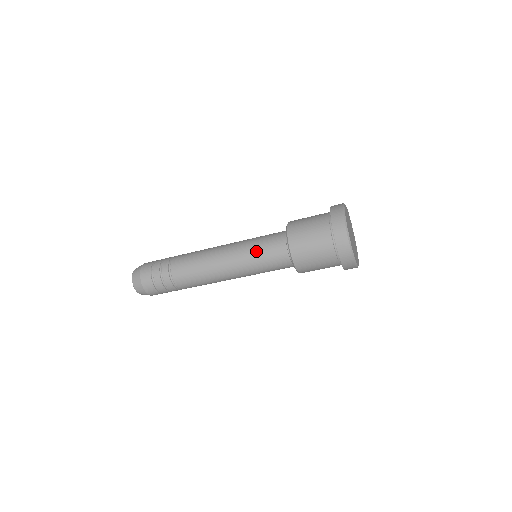
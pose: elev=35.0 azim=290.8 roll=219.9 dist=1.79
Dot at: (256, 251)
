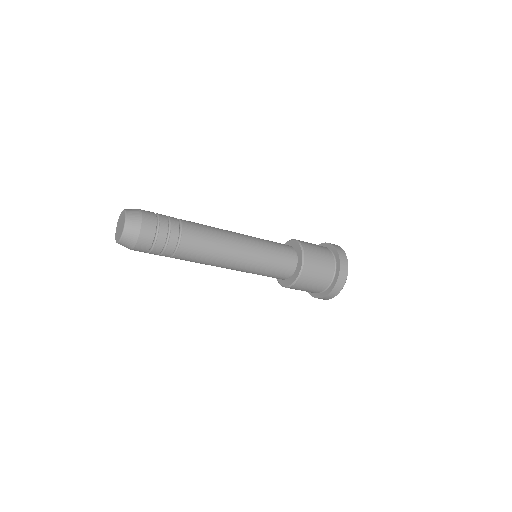
Dot at: (271, 257)
